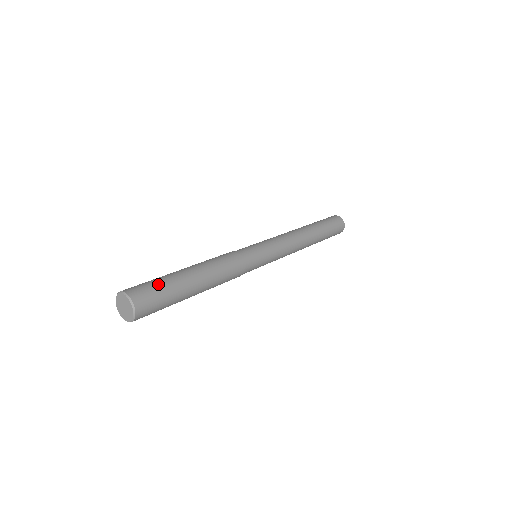
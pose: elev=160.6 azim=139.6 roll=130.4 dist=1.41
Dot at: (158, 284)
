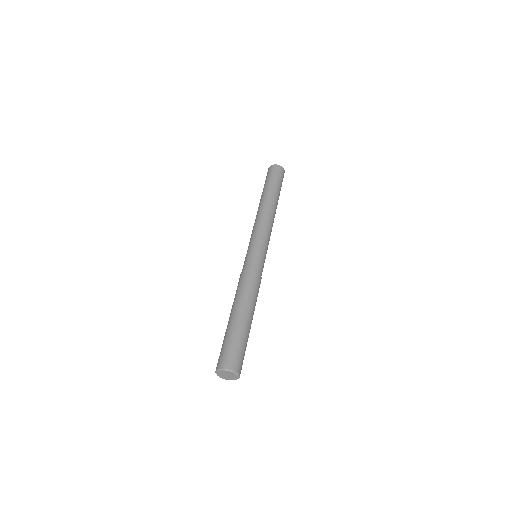
Dot at: (236, 345)
